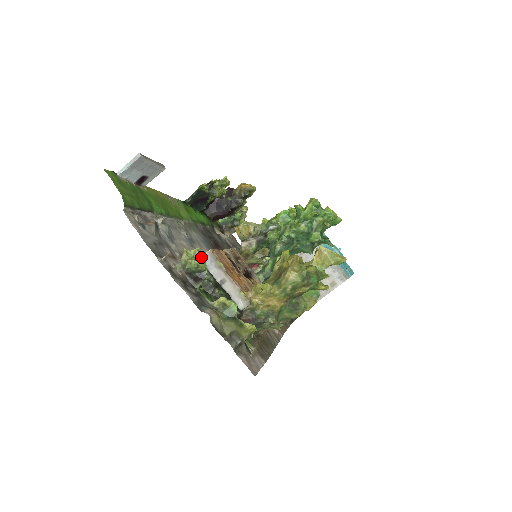
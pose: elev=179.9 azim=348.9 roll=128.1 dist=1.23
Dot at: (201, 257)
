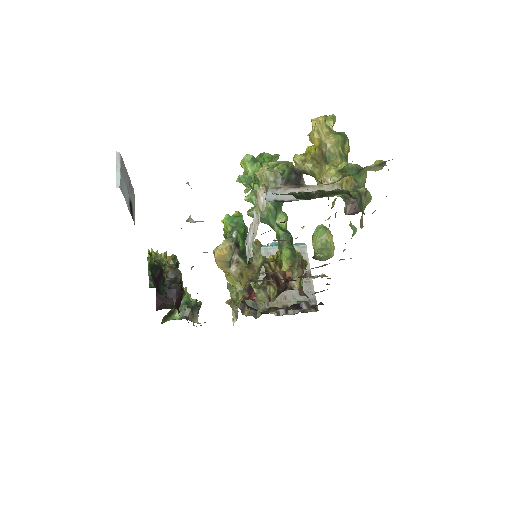
Dot at: (277, 162)
